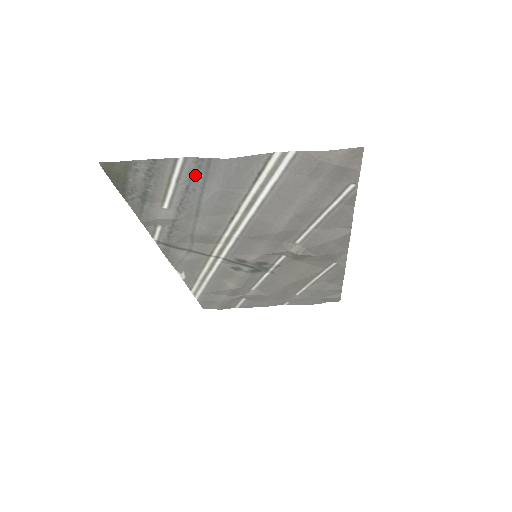
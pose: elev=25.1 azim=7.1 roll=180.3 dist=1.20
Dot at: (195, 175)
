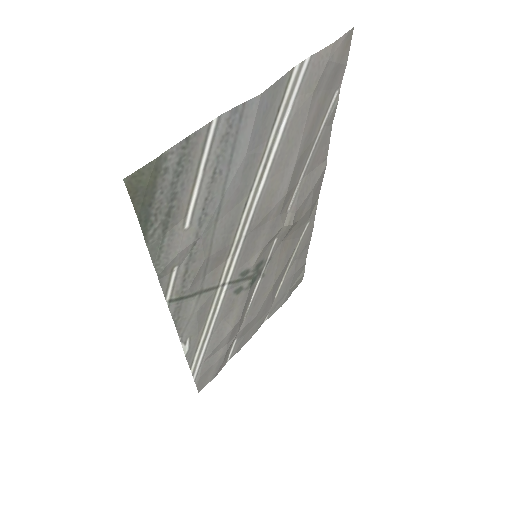
Dot at: (224, 144)
